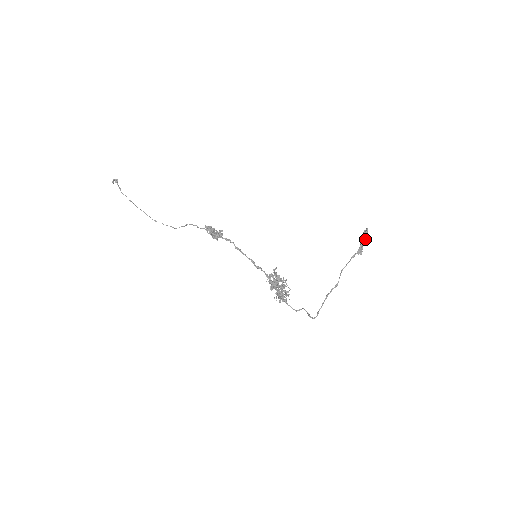
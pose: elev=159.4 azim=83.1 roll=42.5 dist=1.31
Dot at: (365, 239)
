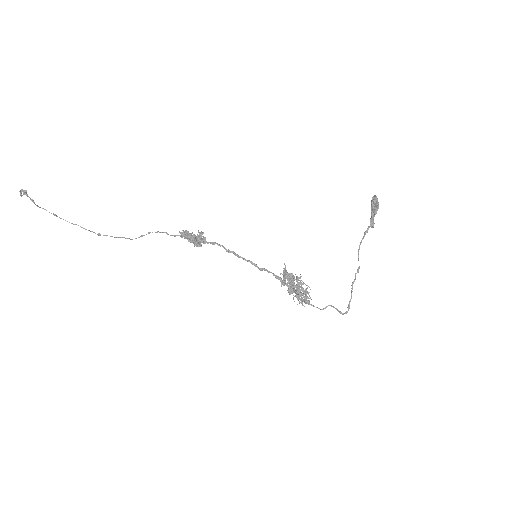
Dot at: (376, 208)
